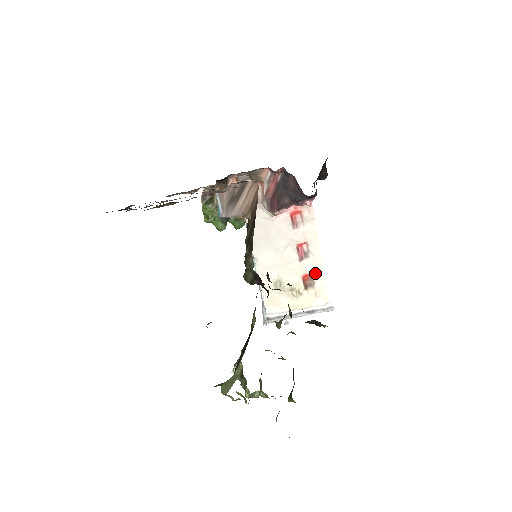
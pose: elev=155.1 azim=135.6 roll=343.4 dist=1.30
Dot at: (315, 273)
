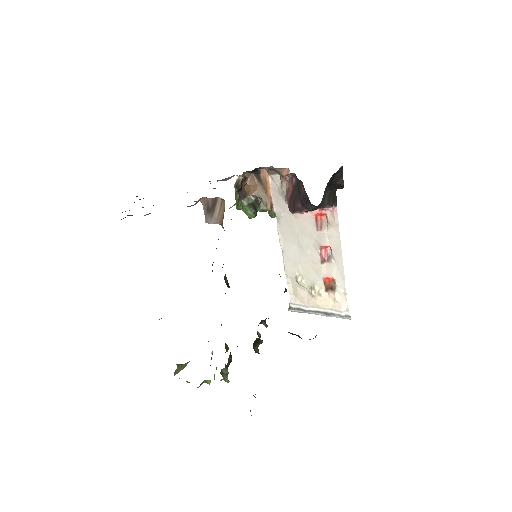
Dot at: (336, 278)
